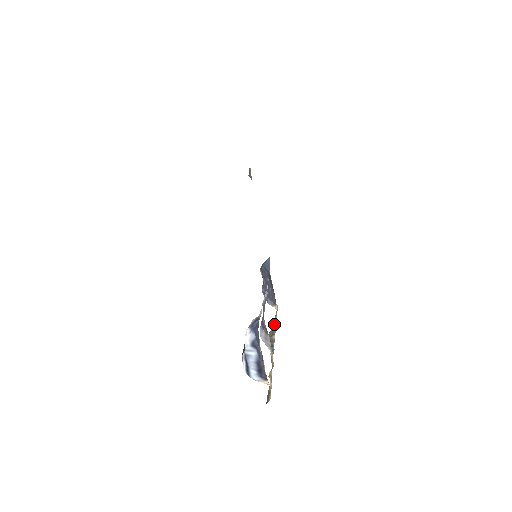
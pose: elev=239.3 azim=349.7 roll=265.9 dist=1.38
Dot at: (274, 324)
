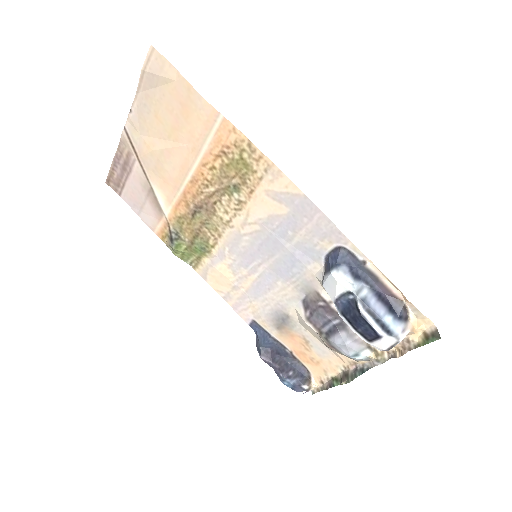
Dot at: (333, 382)
